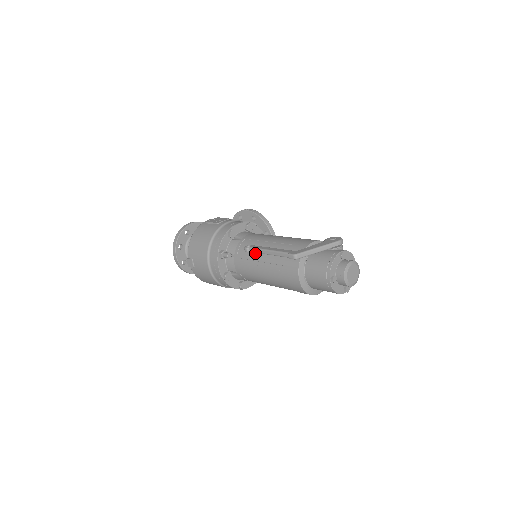
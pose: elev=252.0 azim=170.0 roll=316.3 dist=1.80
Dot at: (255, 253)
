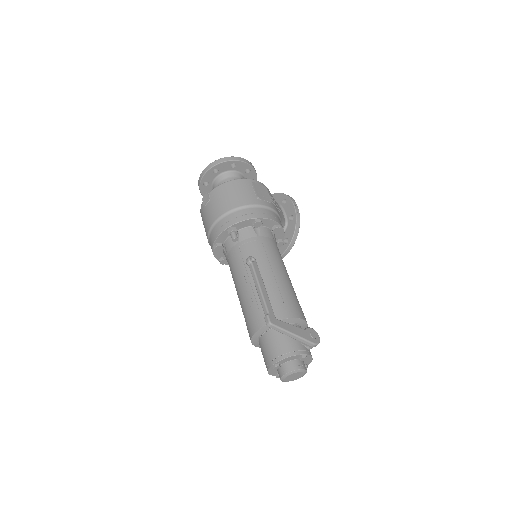
Dot at: occluded
